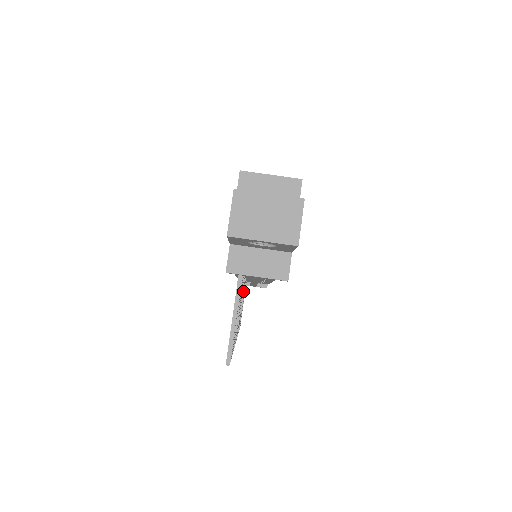
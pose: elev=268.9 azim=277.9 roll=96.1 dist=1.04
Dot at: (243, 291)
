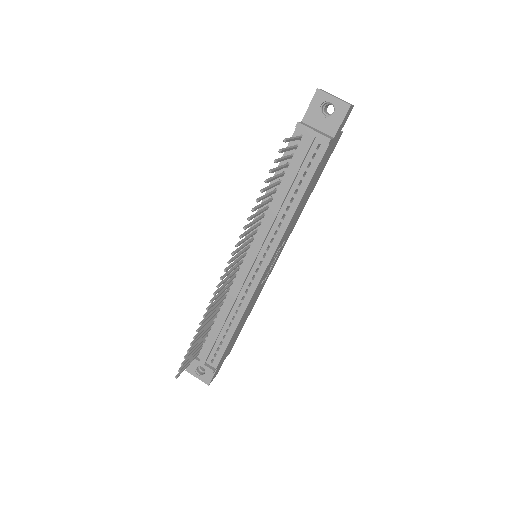
Dot at: (242, 257)
